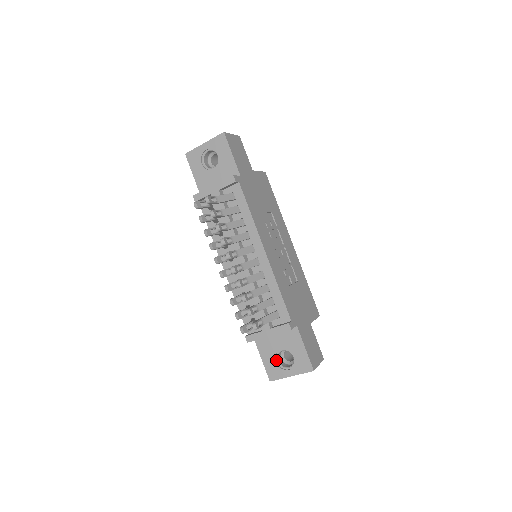
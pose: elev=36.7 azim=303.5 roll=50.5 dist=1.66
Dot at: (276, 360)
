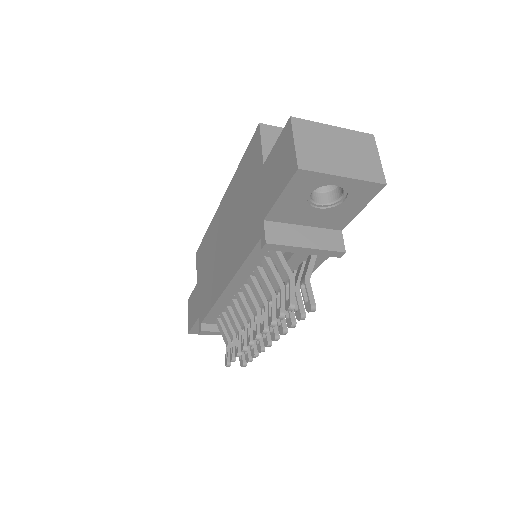
Dot at: occluded
